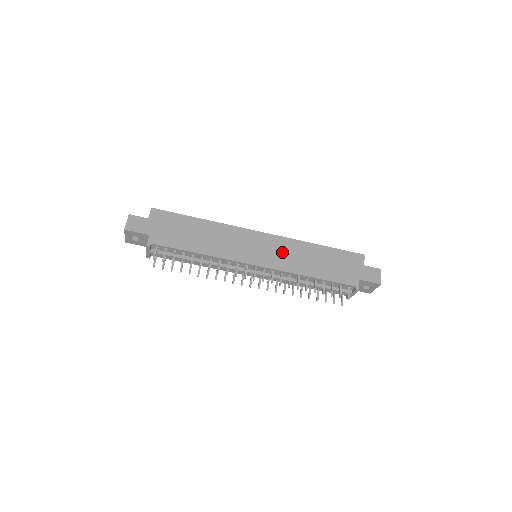
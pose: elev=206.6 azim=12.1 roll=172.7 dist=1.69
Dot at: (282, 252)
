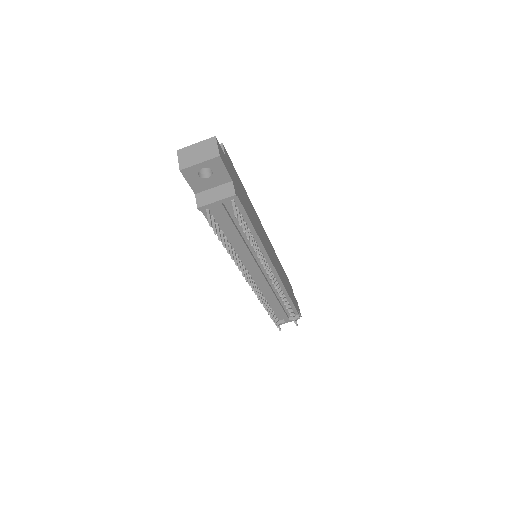
Dot at: (276, 261)
